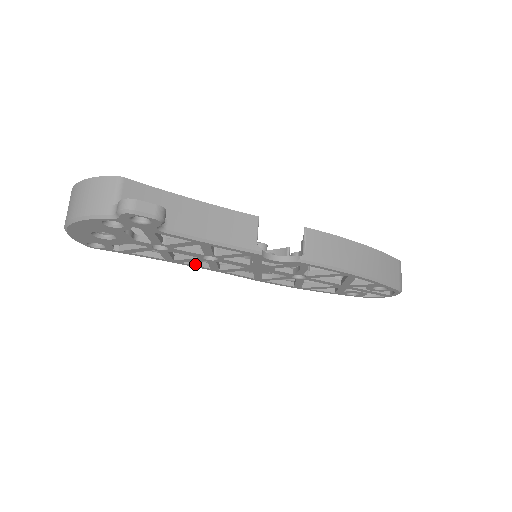
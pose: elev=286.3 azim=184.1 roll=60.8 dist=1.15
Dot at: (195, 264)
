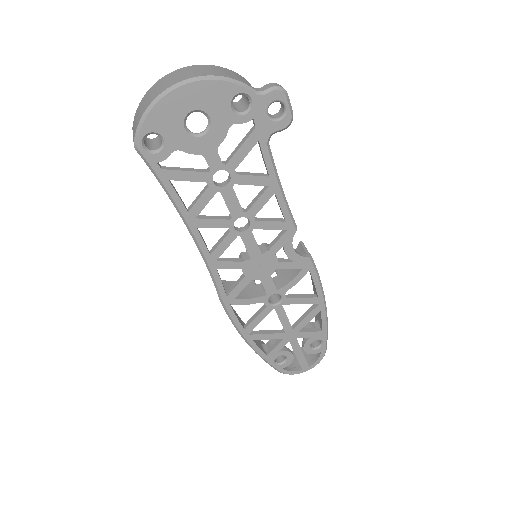
Dot at: (203, 239)
